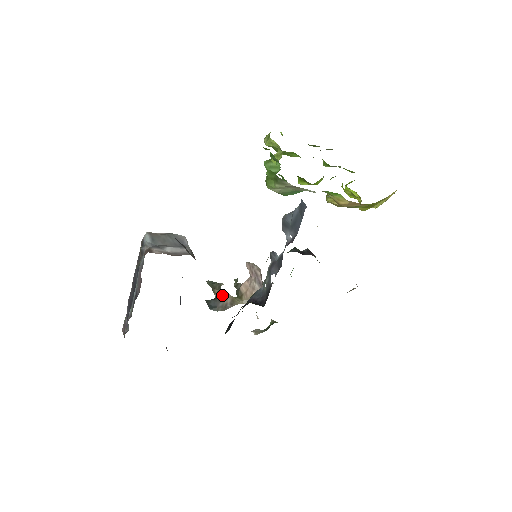
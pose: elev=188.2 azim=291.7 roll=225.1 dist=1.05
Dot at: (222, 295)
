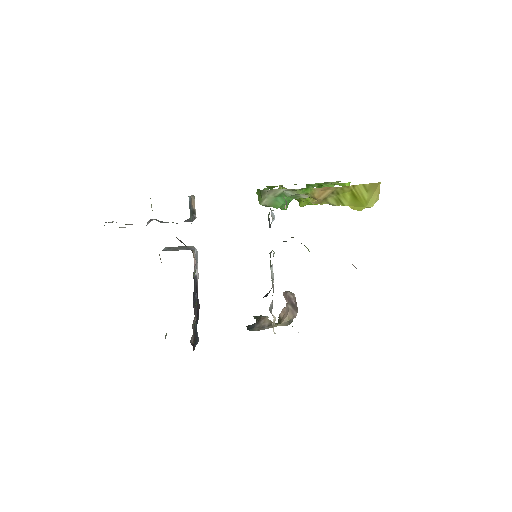
Dot at: (261, 320)
